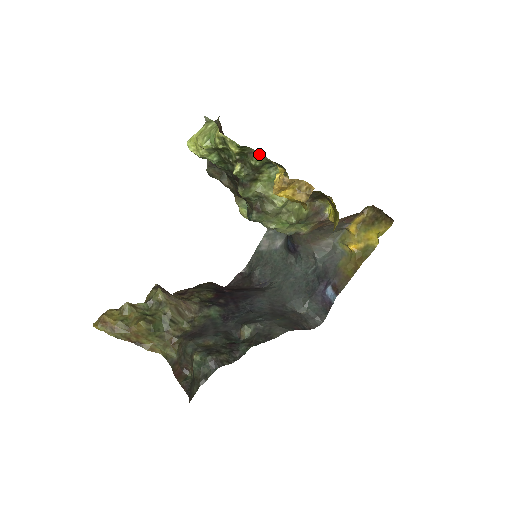
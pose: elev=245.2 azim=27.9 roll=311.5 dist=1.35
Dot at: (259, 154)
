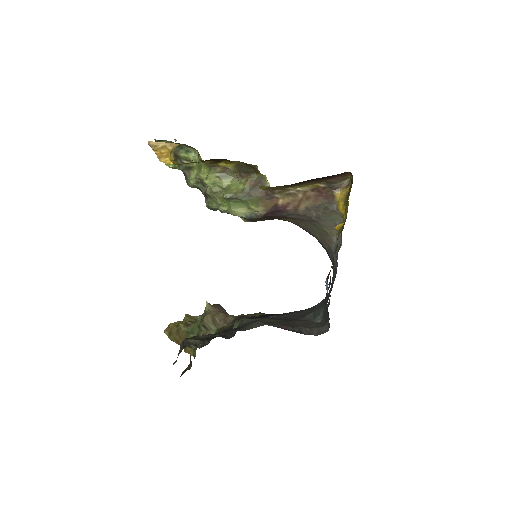
Dot at: occluded
